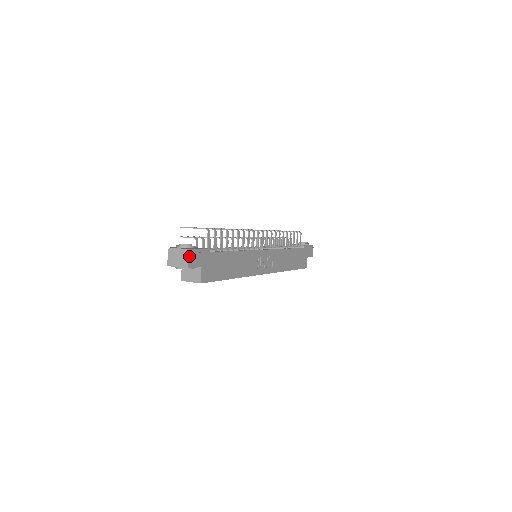
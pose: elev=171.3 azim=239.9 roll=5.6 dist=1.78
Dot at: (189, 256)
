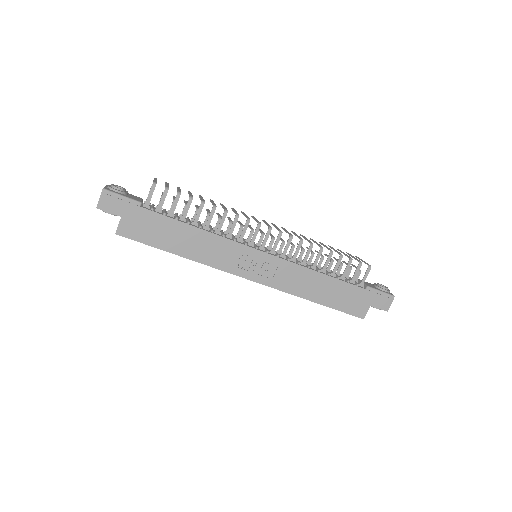
Dot at: (103, 196)
